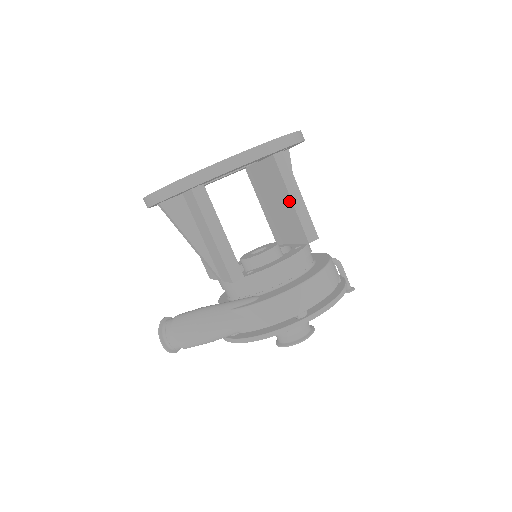
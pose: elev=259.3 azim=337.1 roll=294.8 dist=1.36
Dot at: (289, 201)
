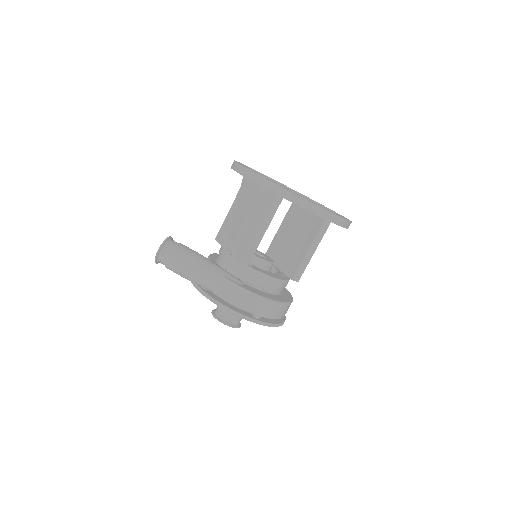
Dot at: (306, 248)
